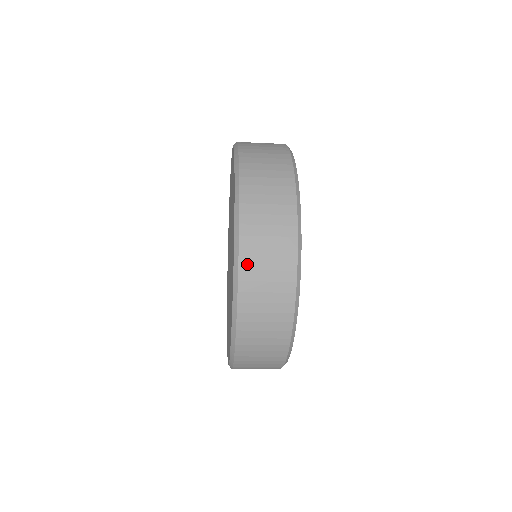
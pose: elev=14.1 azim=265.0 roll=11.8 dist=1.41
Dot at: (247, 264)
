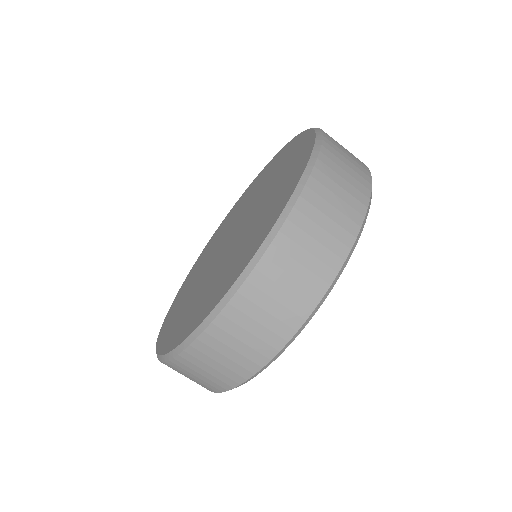
Dot at: (276, 256)
